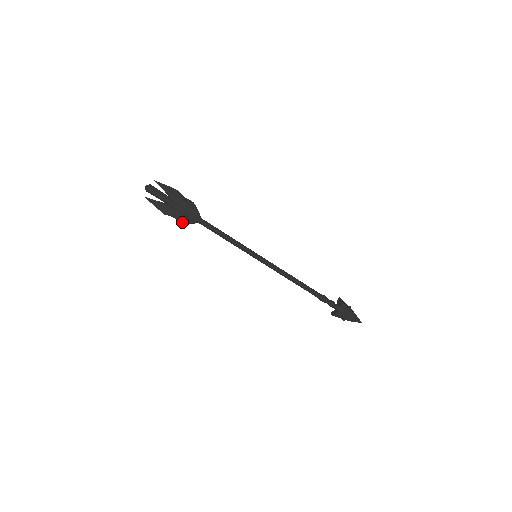
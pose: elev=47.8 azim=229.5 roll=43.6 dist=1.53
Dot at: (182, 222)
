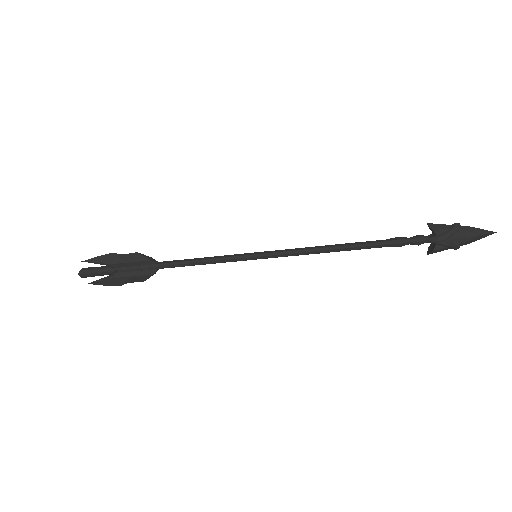
Dot at: (142, 281)
